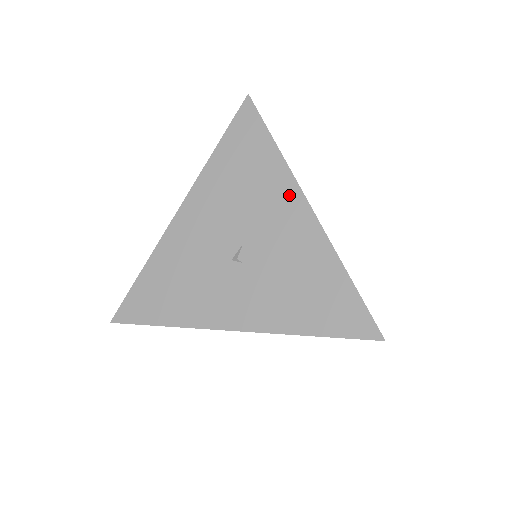
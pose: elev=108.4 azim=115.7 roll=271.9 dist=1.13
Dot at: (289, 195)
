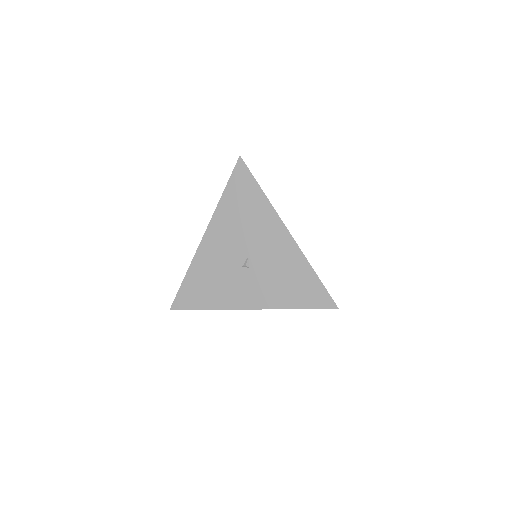
Dot at: (274, 224)
